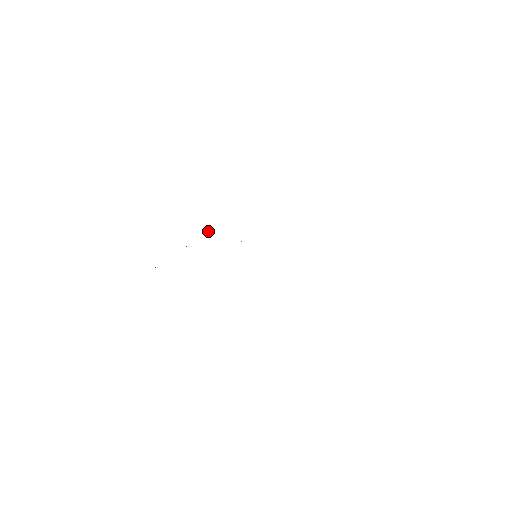
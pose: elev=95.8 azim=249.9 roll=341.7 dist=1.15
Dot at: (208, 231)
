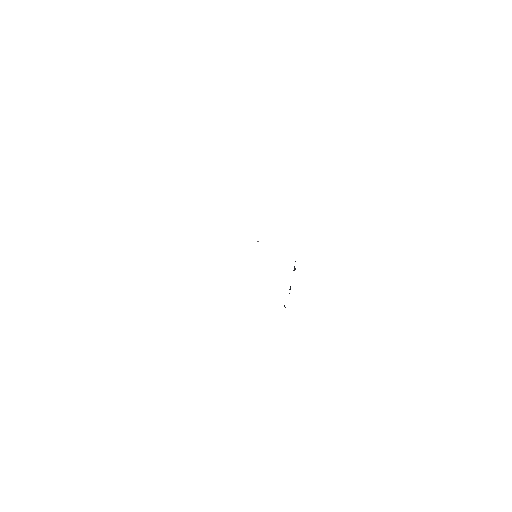
Dot at: occluded
